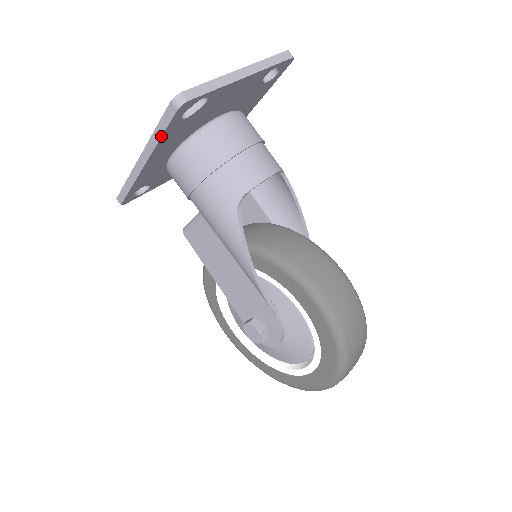
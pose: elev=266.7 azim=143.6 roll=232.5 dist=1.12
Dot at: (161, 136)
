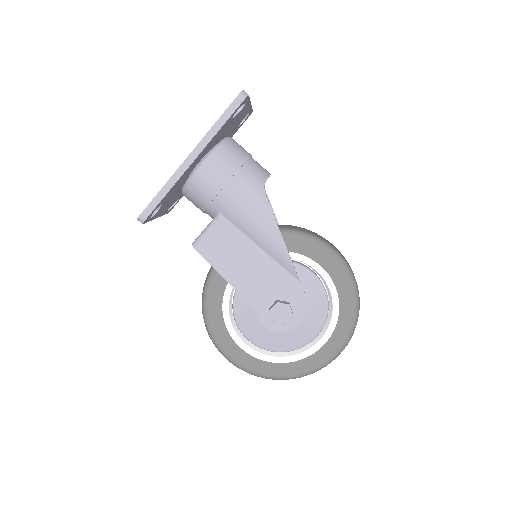
Dot at: (221, 127)
